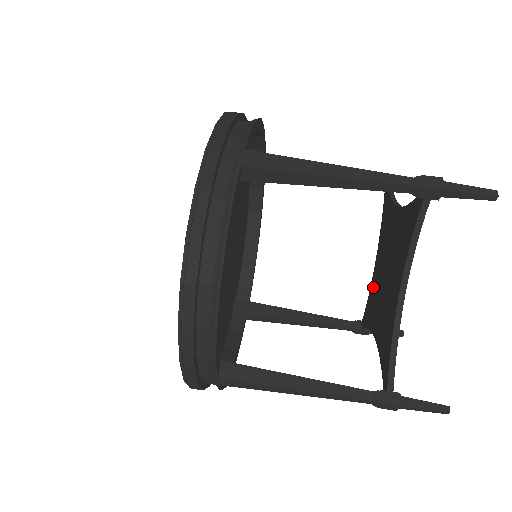
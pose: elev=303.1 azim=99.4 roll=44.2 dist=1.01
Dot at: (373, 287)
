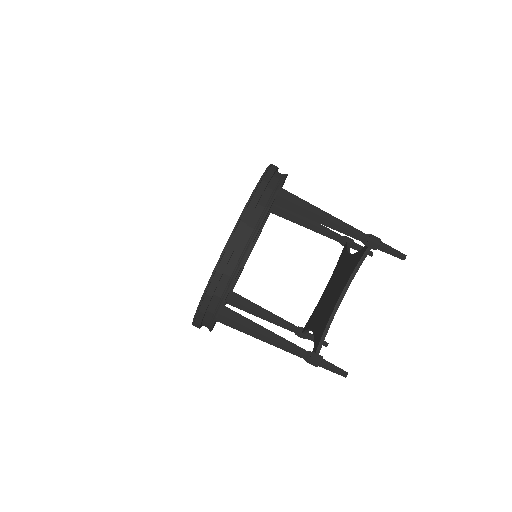
Dot at: (343, 262)
